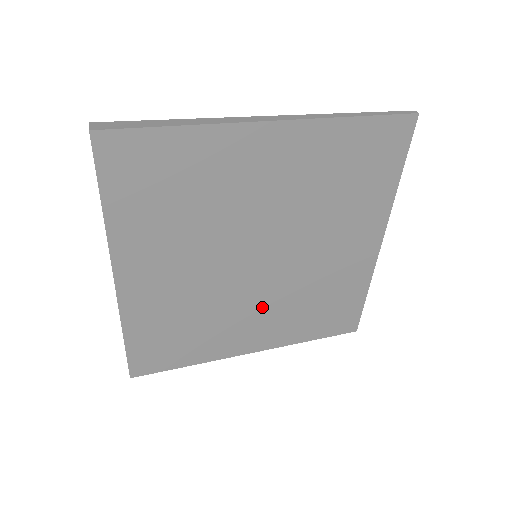
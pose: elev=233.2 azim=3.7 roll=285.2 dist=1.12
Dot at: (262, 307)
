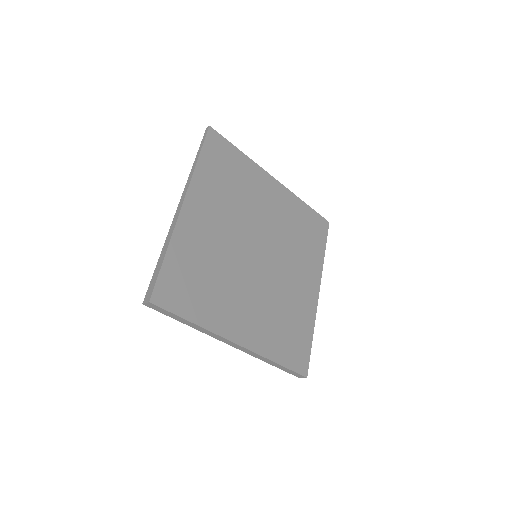
Dot at: (290, 270)
